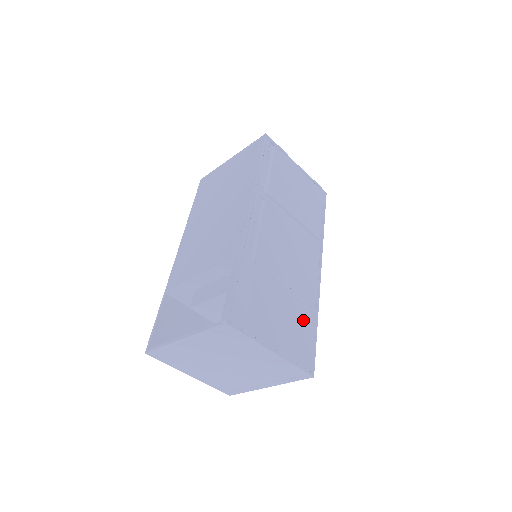
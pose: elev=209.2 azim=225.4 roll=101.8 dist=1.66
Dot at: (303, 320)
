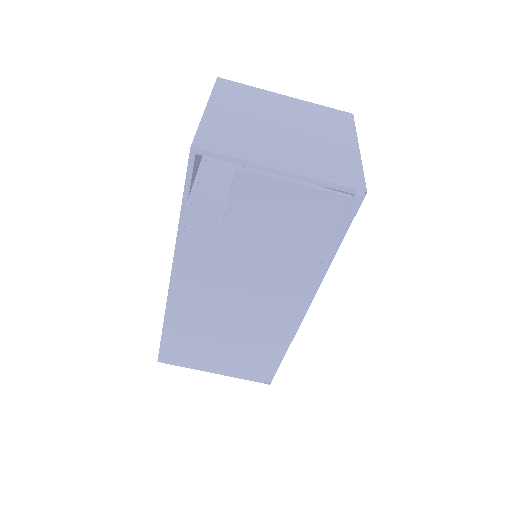
Dot at: occluded
